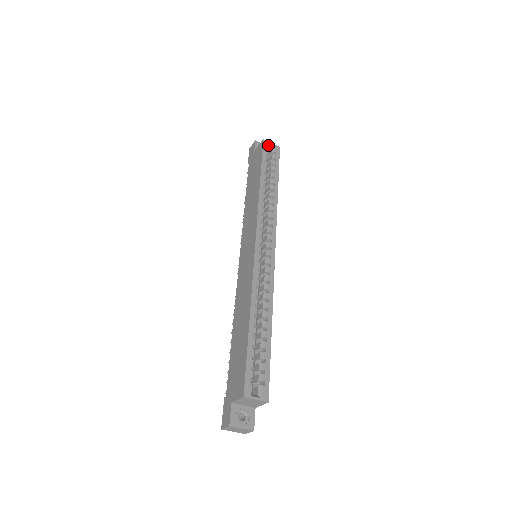
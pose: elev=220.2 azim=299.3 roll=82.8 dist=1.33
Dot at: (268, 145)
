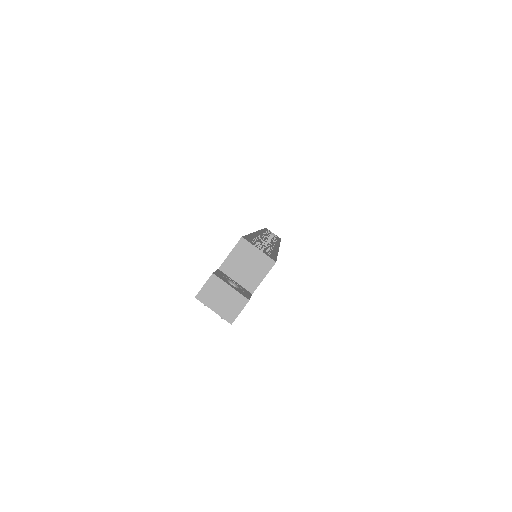
Dot at: (270, 232)
